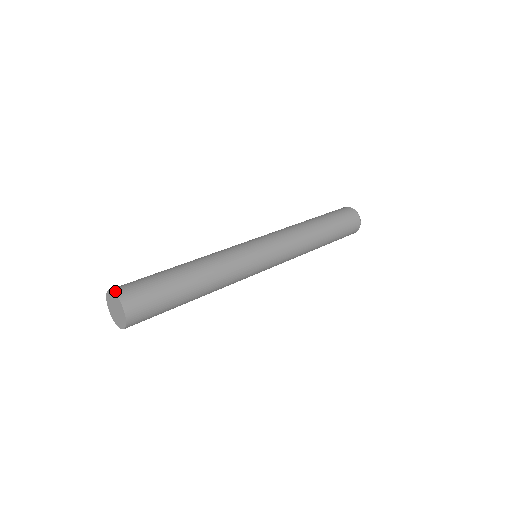
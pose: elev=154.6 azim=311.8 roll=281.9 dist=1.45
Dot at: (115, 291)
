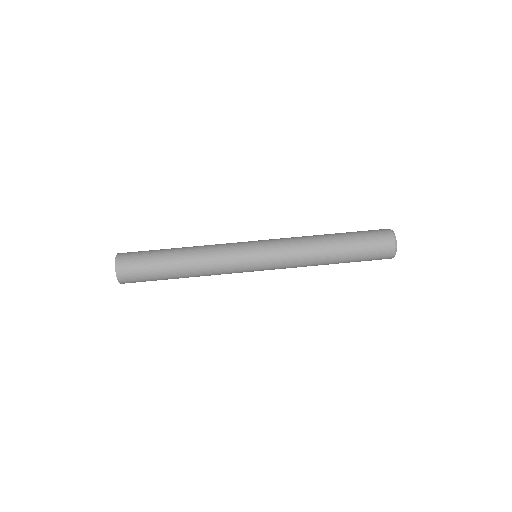
Dot at: (117, 275)
